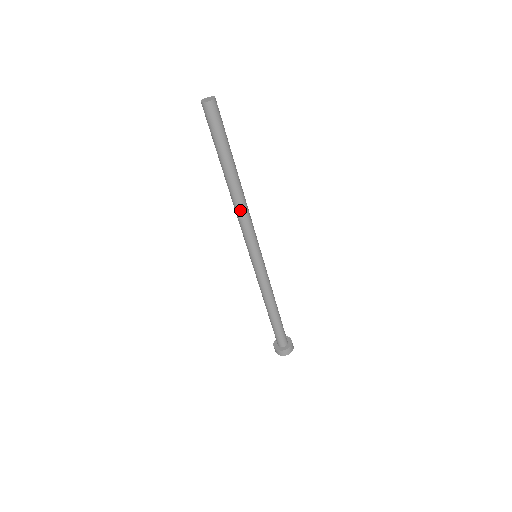
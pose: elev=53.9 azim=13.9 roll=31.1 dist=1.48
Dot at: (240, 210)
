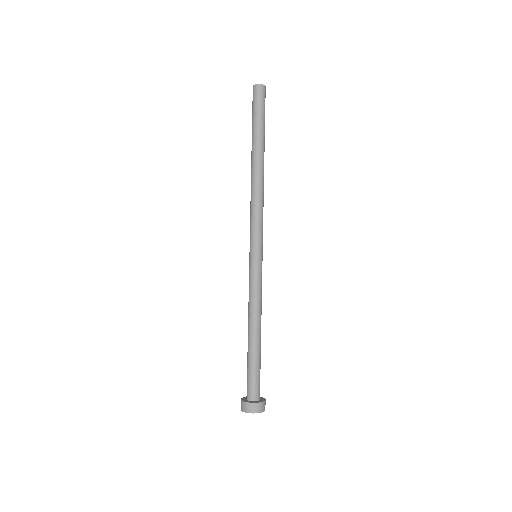
Dot at: (255, 192)
